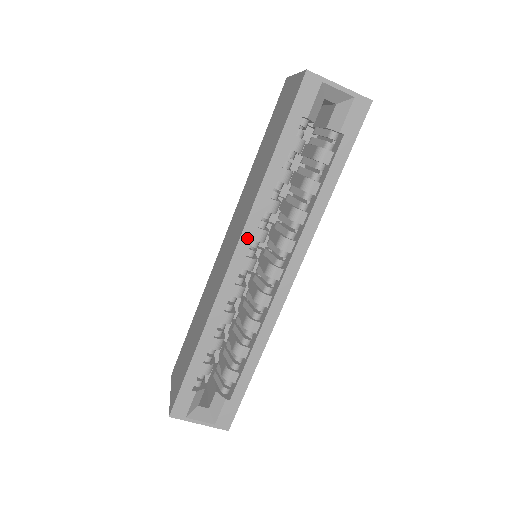
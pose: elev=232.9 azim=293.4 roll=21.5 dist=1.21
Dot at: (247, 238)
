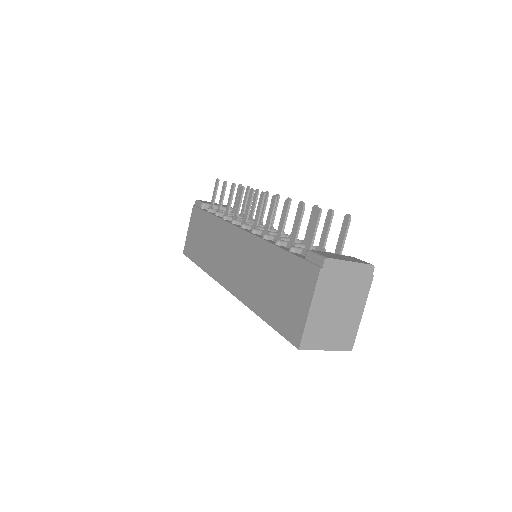
Dot at: occluded
